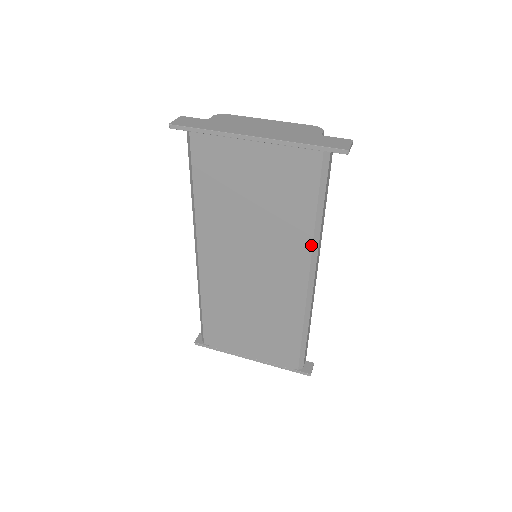
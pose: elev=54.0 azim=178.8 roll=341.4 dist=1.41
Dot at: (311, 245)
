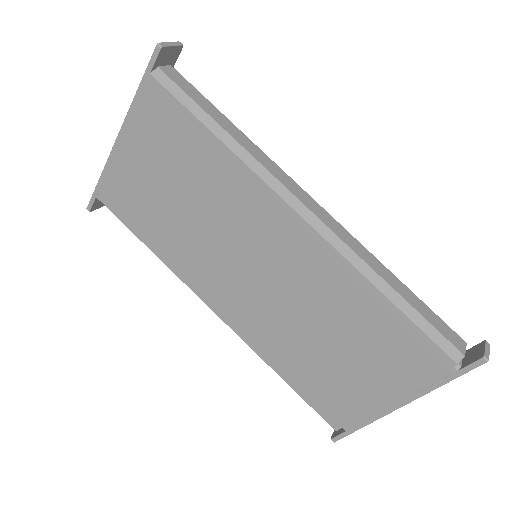
Dot at: (251, 172)
